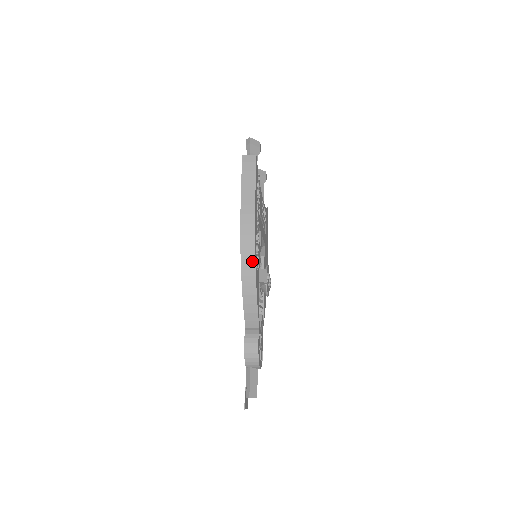
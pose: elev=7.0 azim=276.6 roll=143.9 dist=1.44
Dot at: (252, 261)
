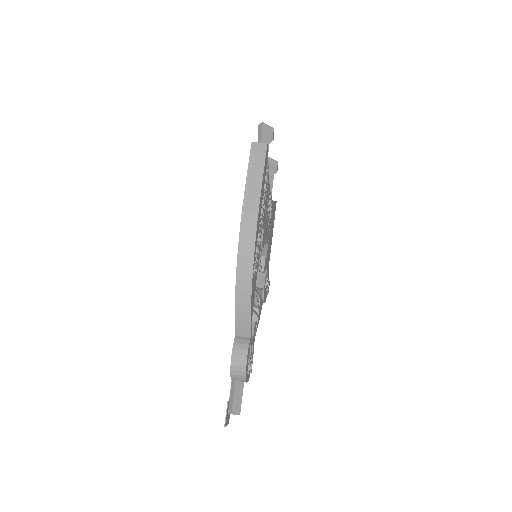
Dot at: (250, 264)
